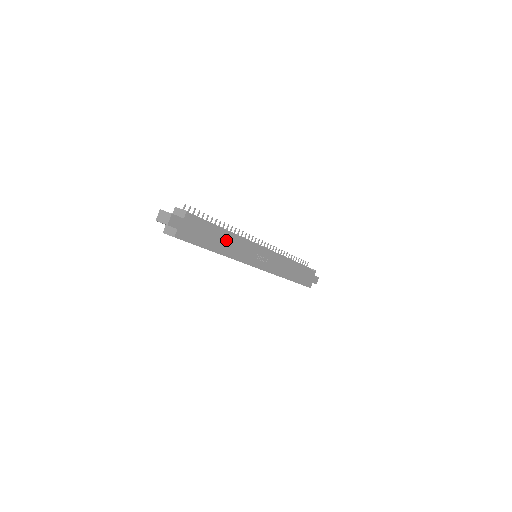
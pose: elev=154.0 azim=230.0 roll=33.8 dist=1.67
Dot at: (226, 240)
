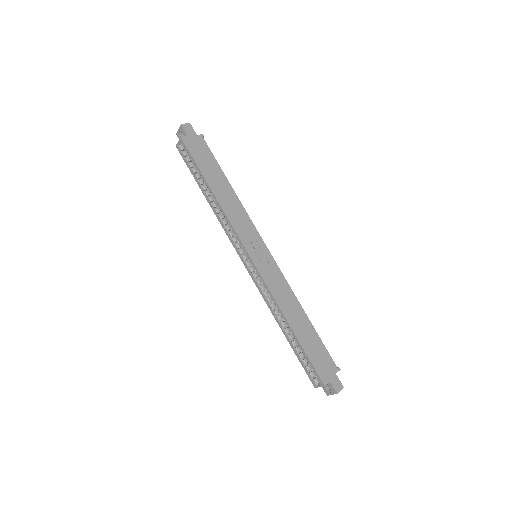
Dot at: (227, 191)
